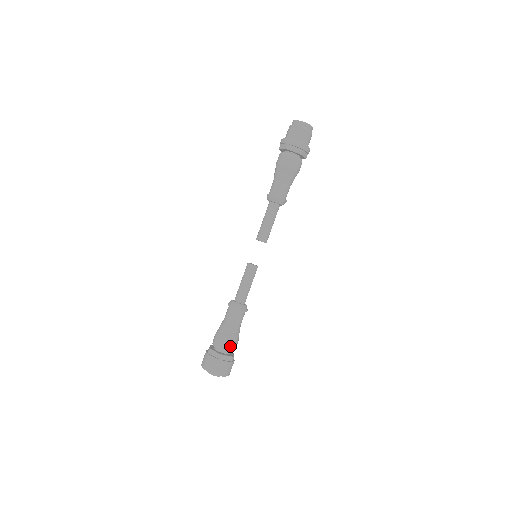
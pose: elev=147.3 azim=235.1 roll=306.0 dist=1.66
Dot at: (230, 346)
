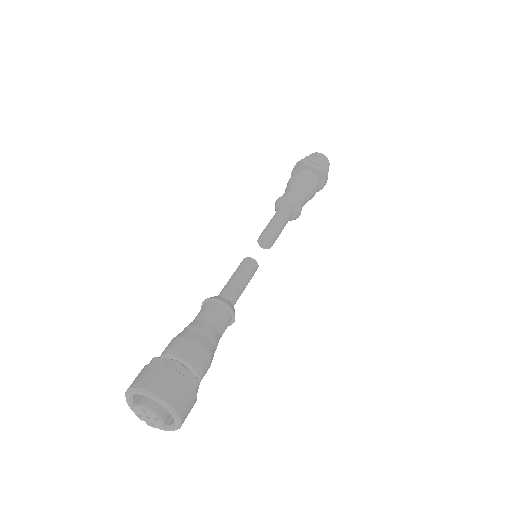
Dot at: (197, 355)
